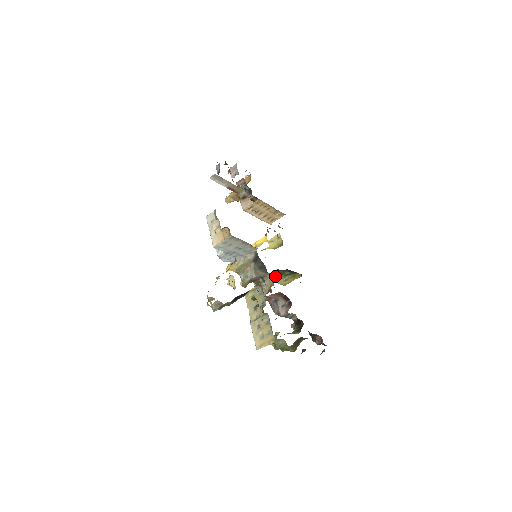
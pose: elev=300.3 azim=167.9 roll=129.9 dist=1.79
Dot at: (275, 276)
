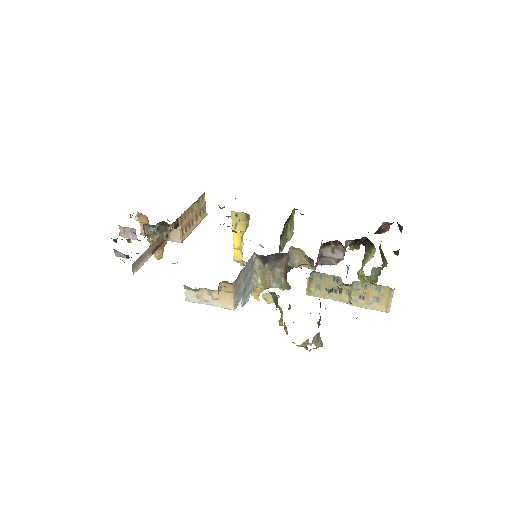
Dot at: (283, 242)
